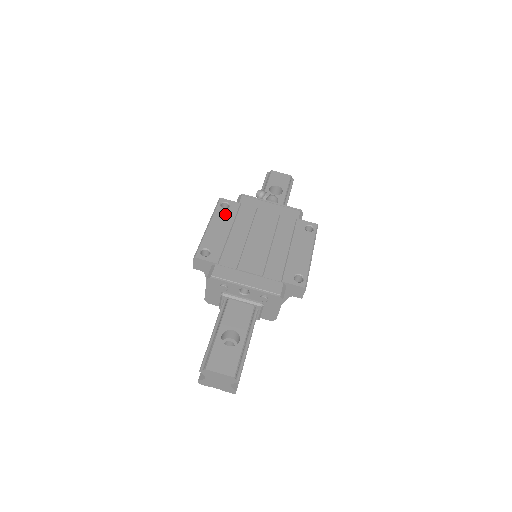
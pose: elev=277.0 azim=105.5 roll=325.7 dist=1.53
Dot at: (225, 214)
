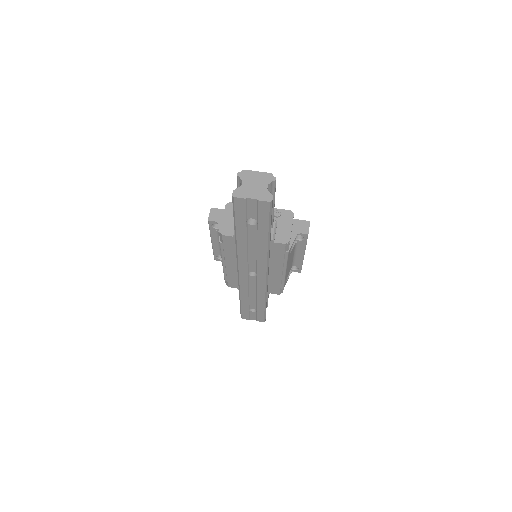
Dot at: occluded
